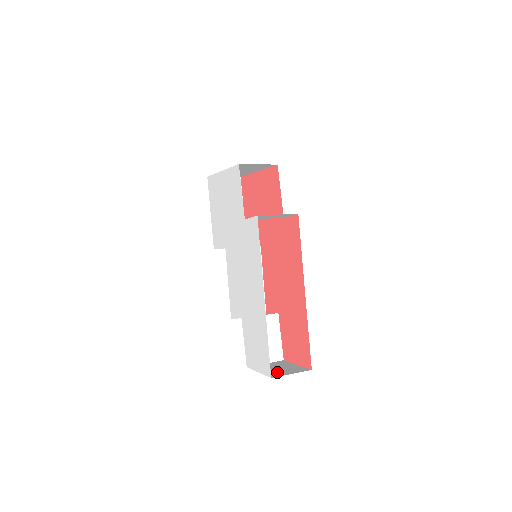
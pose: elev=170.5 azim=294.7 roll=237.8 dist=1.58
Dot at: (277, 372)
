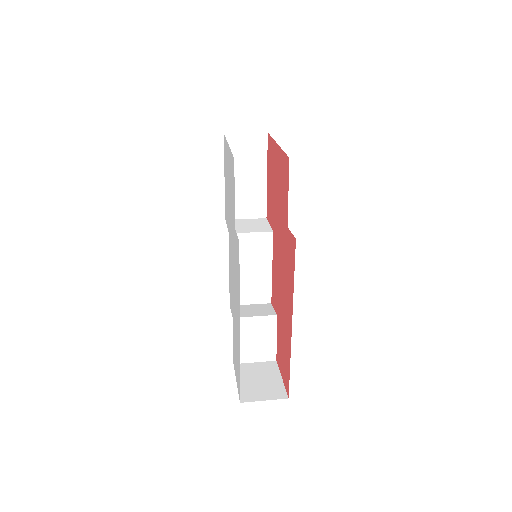
Dot at: (253, 390)
